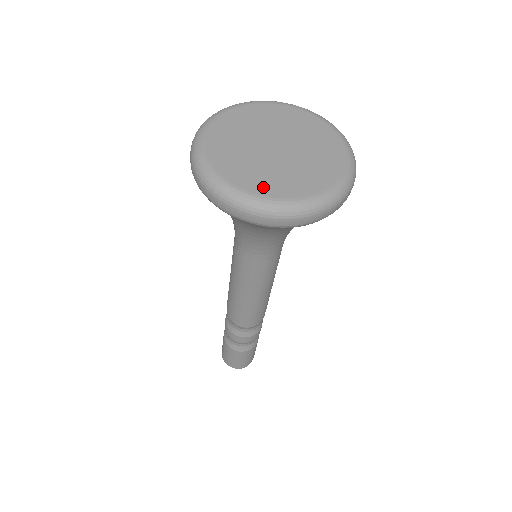
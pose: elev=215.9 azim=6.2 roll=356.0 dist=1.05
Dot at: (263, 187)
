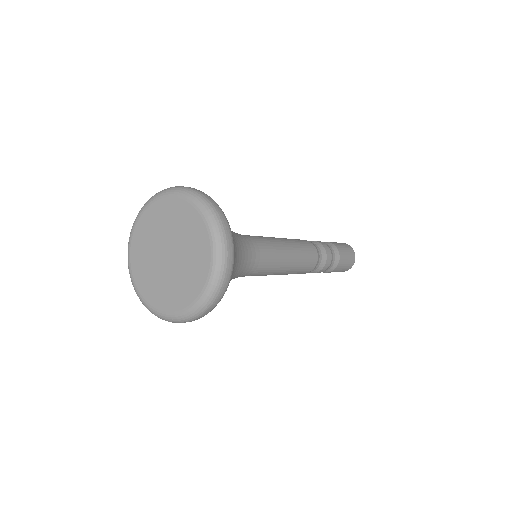
Dot at: (148, 293)
